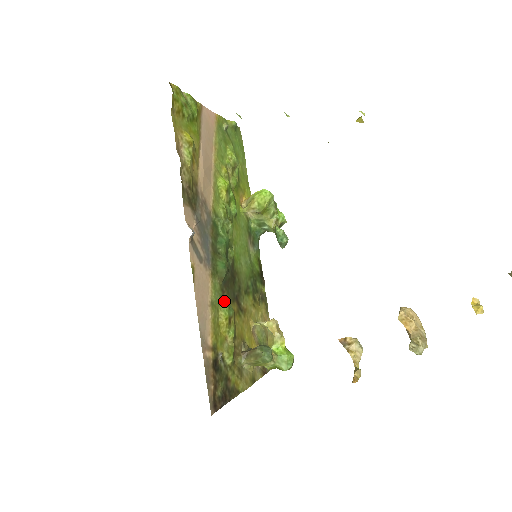
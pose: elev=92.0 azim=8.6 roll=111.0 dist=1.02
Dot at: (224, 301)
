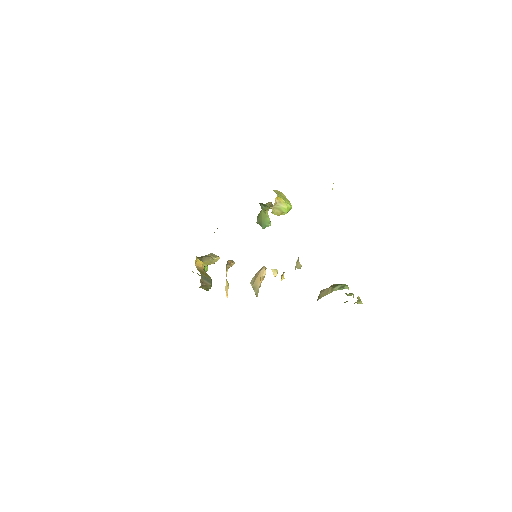
Dot at: occluded
